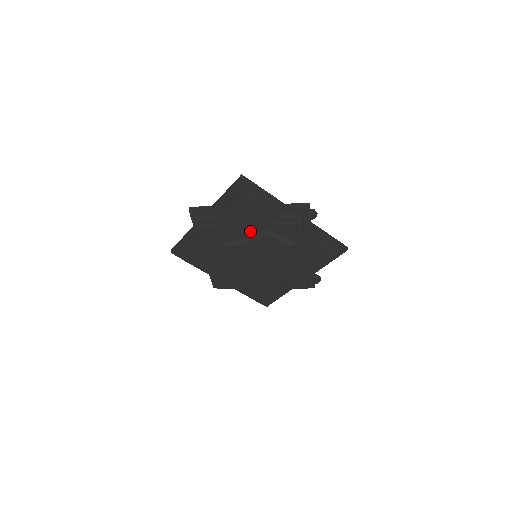
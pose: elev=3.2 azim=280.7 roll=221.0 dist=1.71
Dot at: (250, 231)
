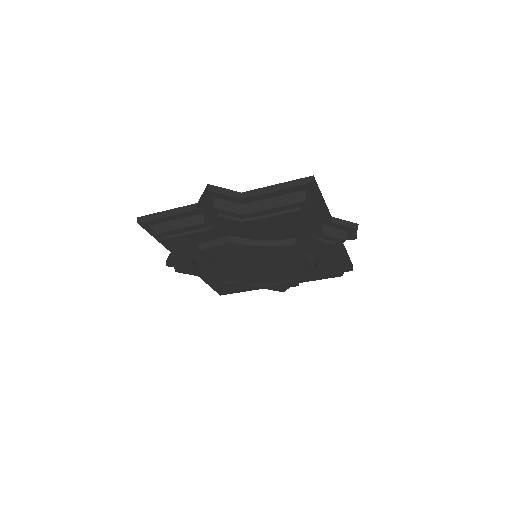
Dot at: (275, 235)
